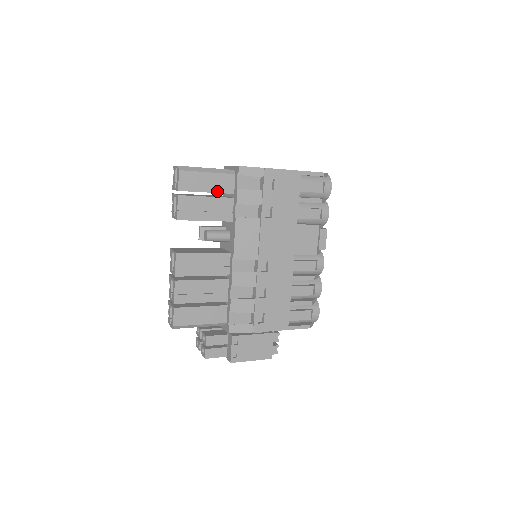
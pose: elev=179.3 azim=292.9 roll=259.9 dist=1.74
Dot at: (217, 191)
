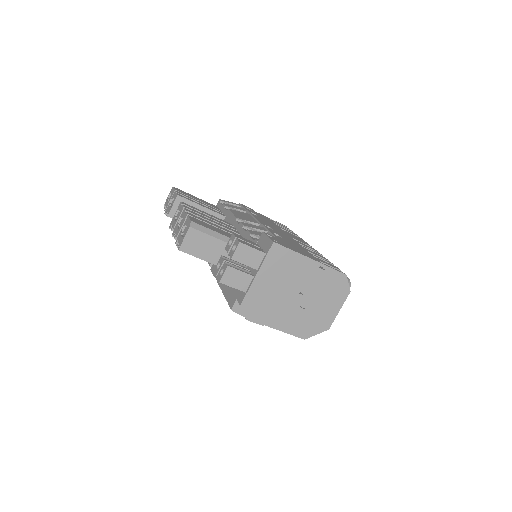
Dot at: (206, 204)
